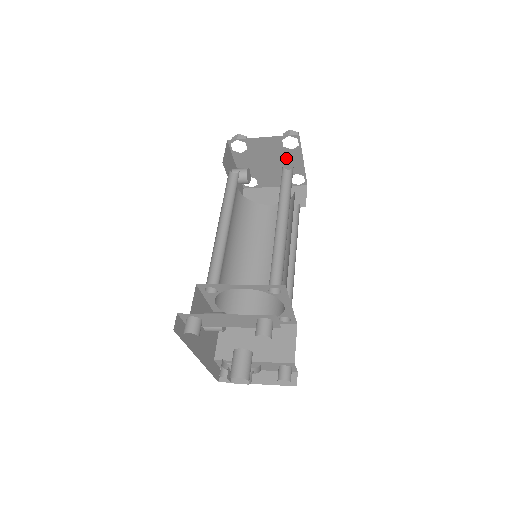
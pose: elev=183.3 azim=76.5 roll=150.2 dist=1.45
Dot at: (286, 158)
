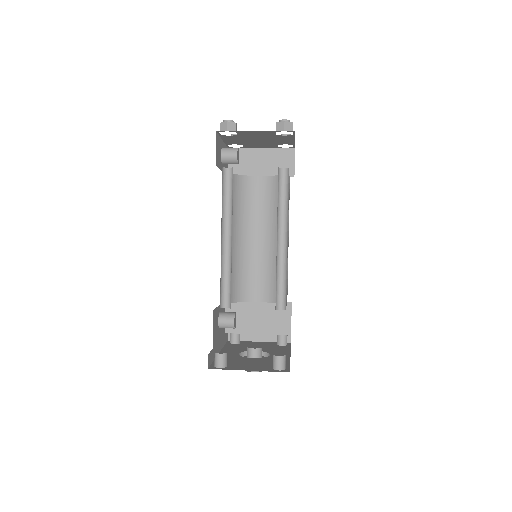
Dot at: (277, 138)
